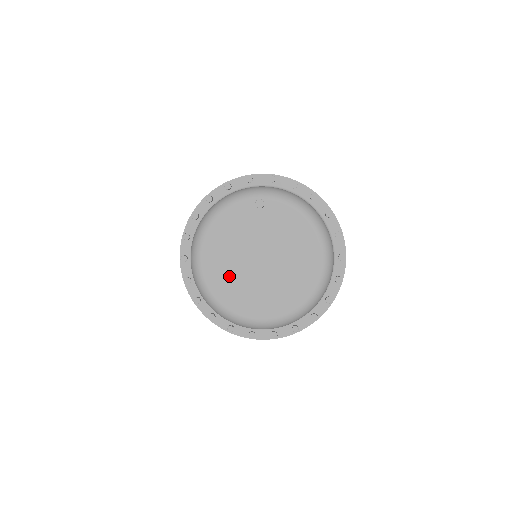
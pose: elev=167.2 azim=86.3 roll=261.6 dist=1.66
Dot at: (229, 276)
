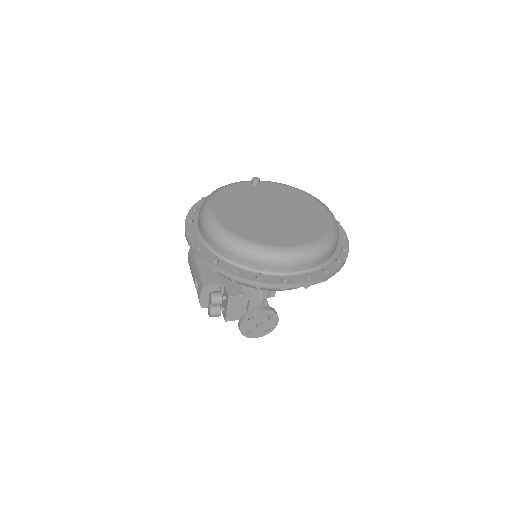
Dot at: (247, 221)
